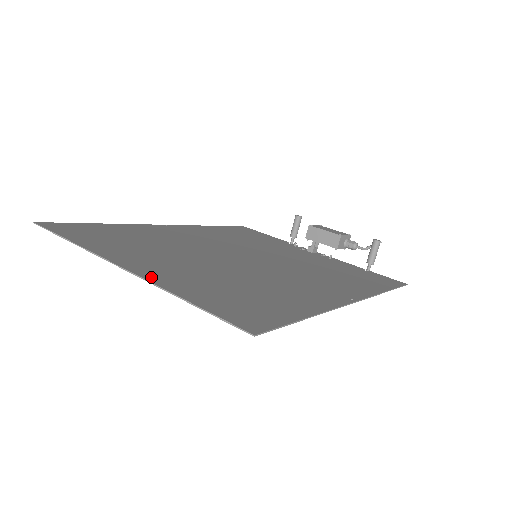
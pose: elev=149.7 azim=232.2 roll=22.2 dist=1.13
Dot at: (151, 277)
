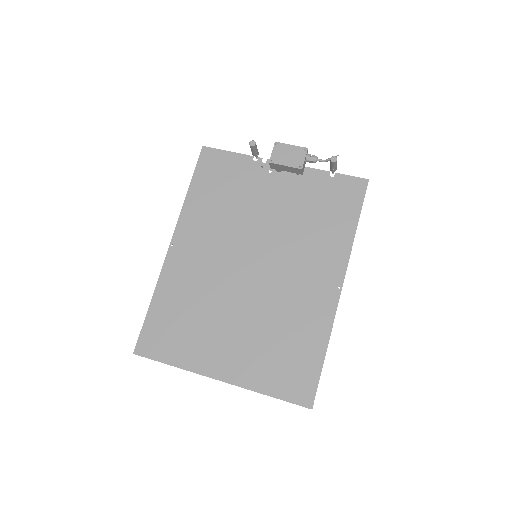
Dot at: (238, 380)
